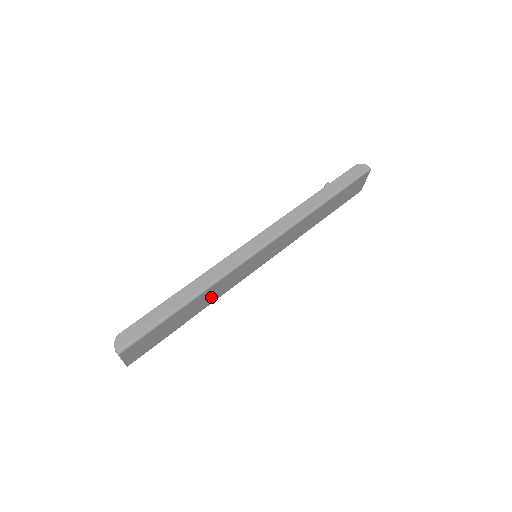
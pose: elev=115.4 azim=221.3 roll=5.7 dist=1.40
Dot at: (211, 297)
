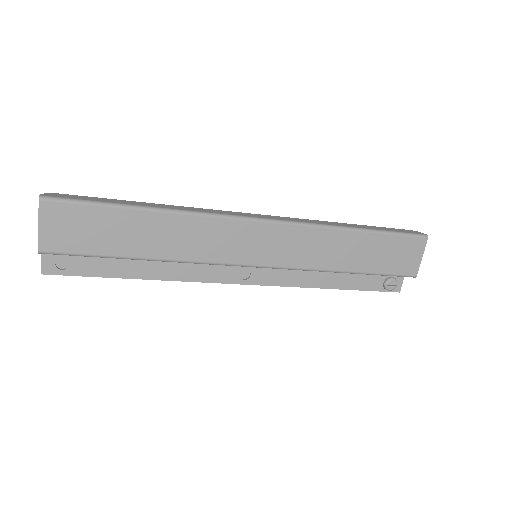
Dot at: (178, 242)
